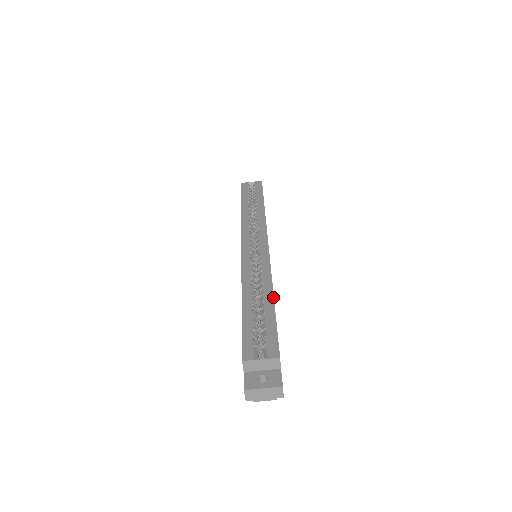
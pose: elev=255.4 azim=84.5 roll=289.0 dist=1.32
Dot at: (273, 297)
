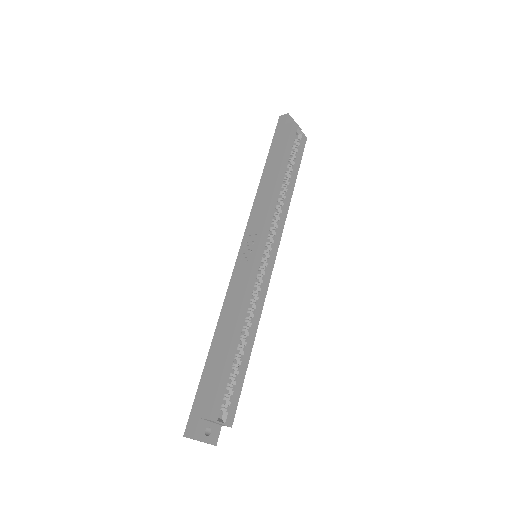
Dot at: occluded
